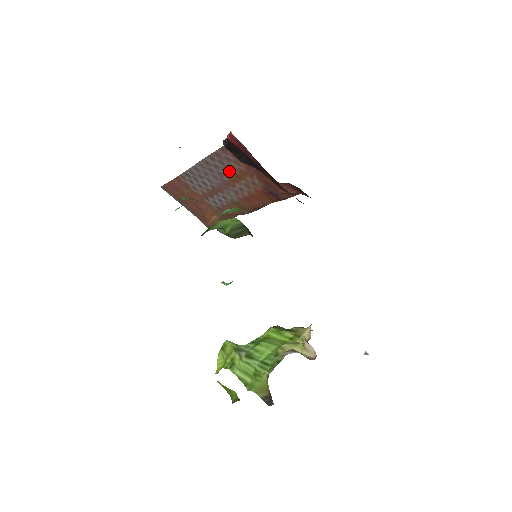
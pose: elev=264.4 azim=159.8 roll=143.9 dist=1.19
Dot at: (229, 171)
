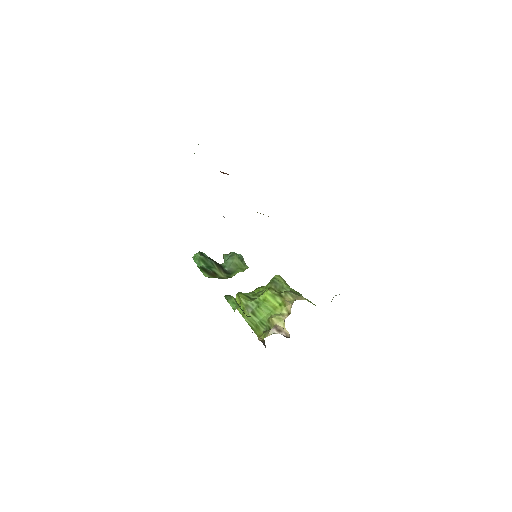
Dot at: occluded
